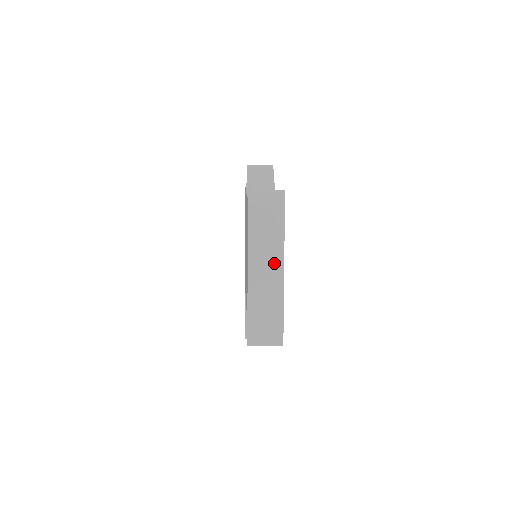
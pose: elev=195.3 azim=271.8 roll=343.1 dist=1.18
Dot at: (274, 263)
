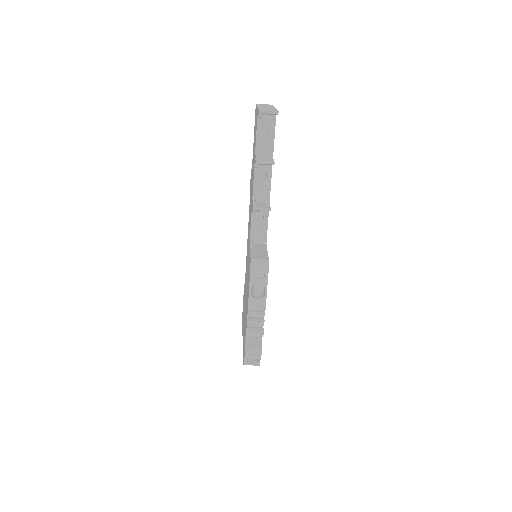
Dot at: (270, 107)
